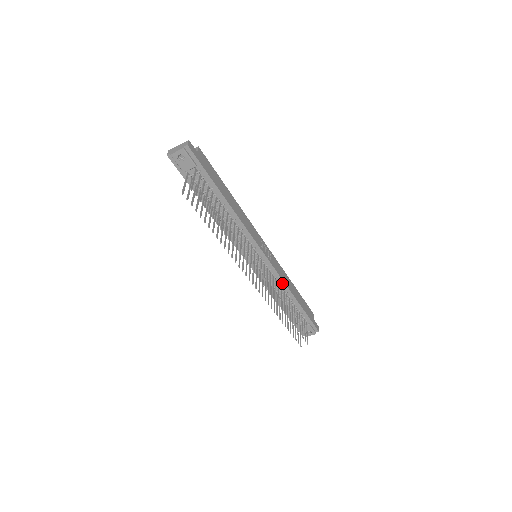
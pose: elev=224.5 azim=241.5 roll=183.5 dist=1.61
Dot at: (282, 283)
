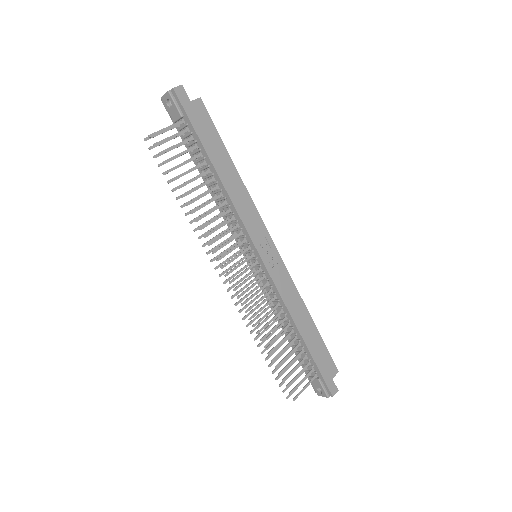
Dot at: (283, 305)
